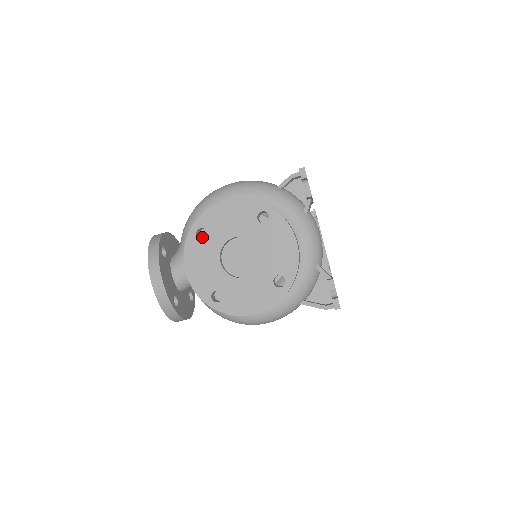
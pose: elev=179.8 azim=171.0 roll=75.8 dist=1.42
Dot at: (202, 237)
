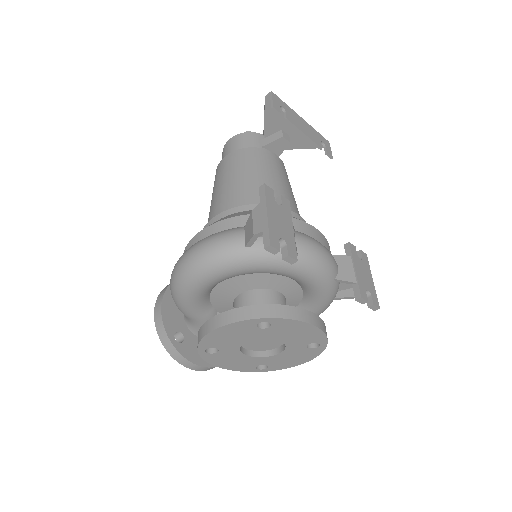
Dot at: (202, 311)
